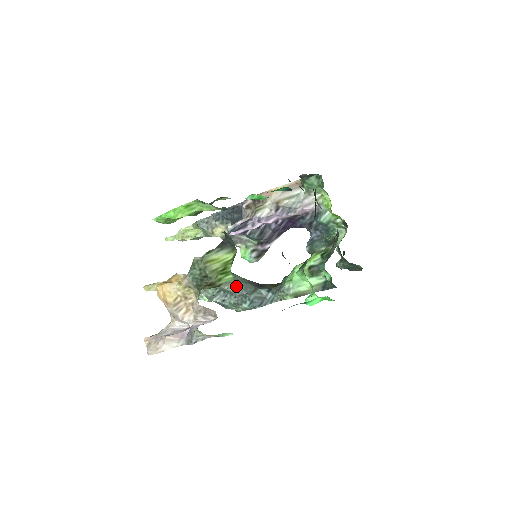
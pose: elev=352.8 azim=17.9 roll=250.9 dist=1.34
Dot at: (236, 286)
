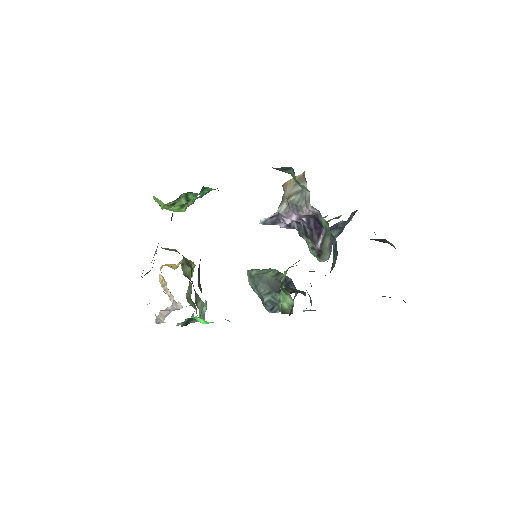
Dot at: (254, 283)
